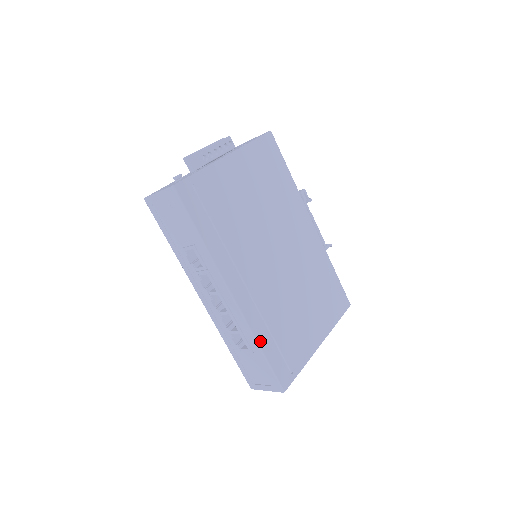
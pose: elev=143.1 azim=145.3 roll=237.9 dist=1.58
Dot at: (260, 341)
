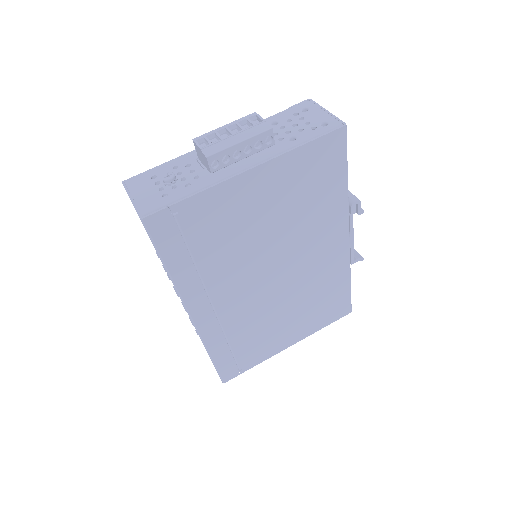
Dot at: (212, 351)
